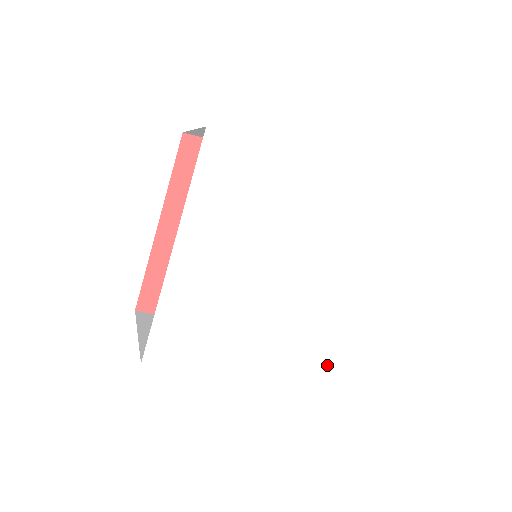
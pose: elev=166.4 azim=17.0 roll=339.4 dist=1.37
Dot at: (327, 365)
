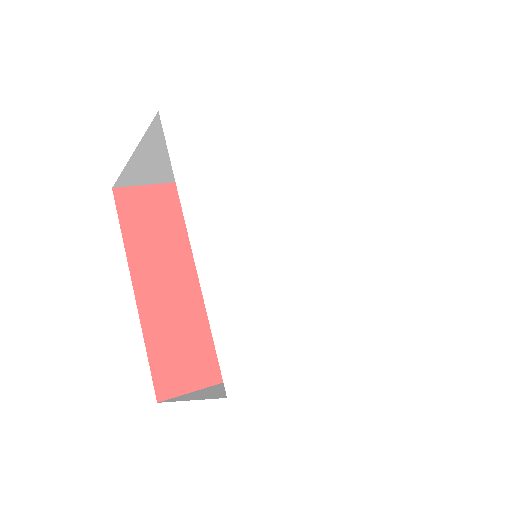
Dot at: (393, 309)
